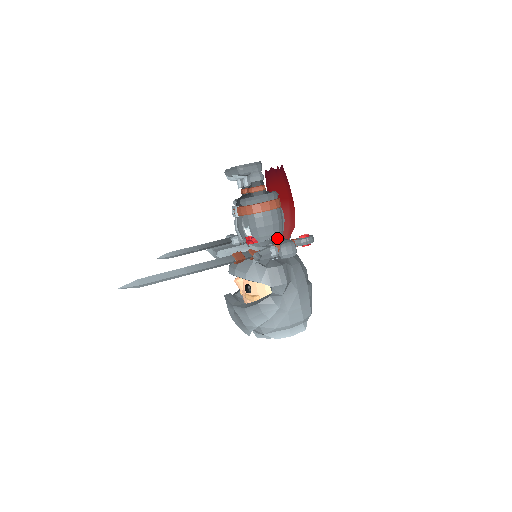
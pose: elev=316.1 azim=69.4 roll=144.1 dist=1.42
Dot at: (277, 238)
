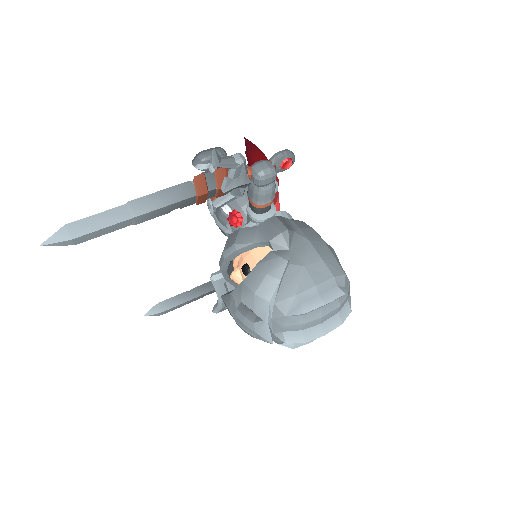
Dot at: occluded
